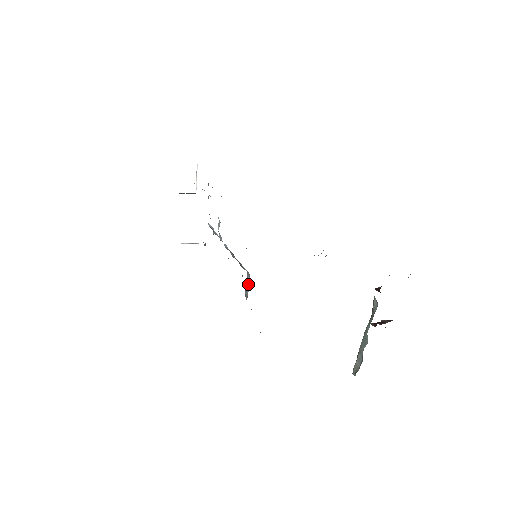
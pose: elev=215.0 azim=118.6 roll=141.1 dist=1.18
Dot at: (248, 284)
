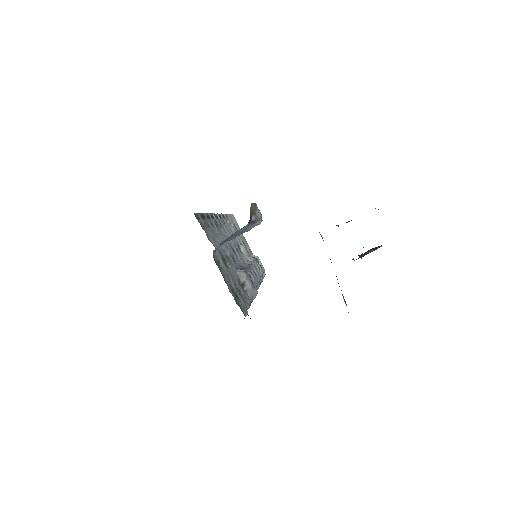
Dot at: (246, 281)
